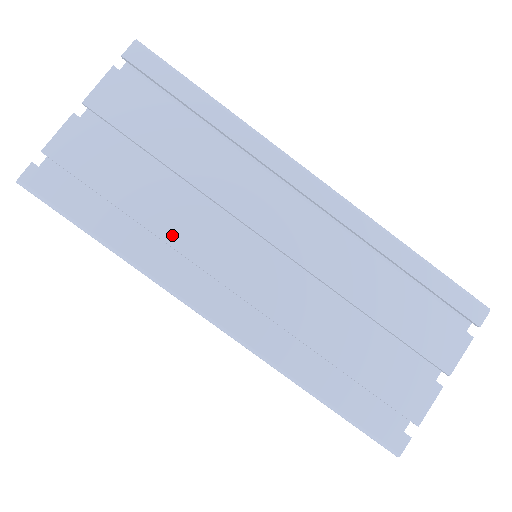
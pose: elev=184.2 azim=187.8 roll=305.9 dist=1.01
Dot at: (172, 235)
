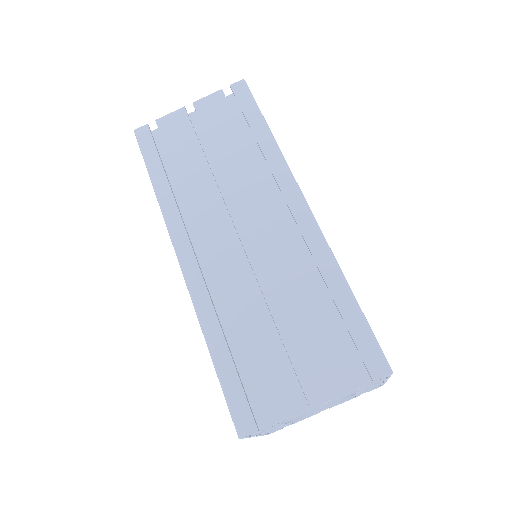
Dot at: (190, 194)
